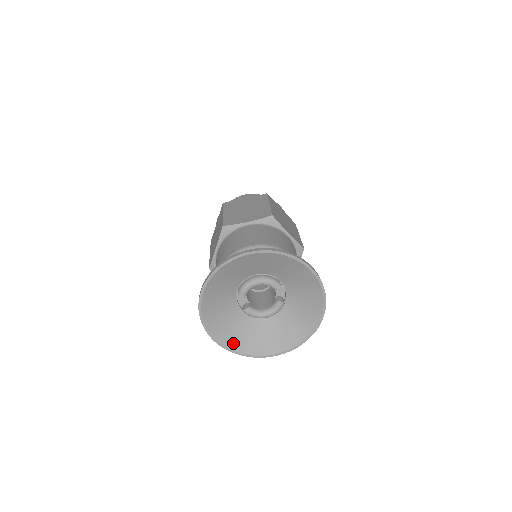
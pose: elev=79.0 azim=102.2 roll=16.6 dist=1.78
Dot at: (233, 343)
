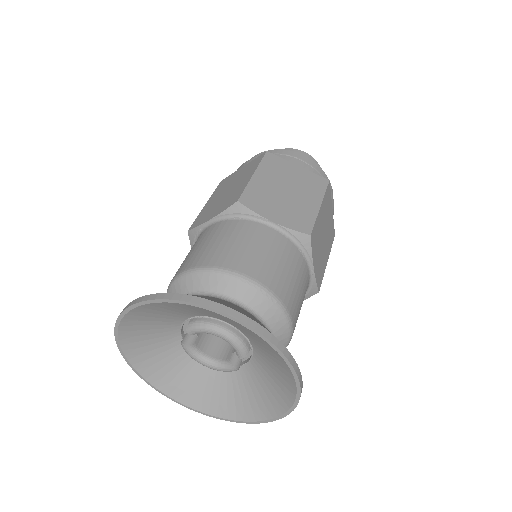
Dot at: (144, 365)
